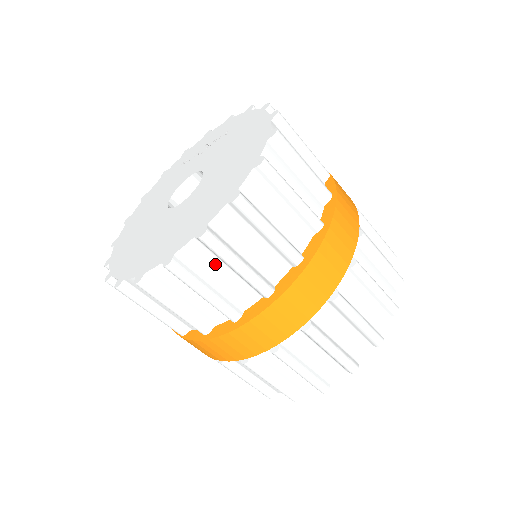
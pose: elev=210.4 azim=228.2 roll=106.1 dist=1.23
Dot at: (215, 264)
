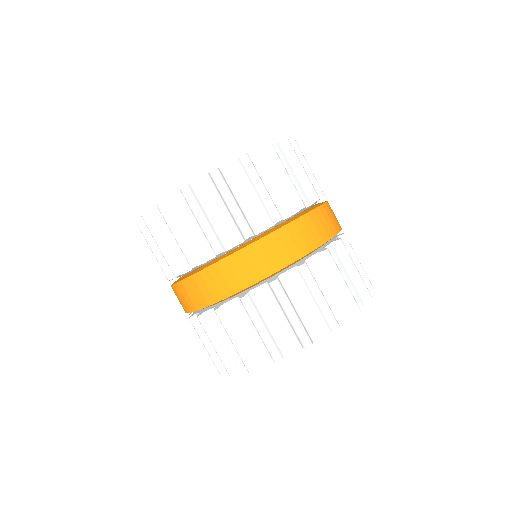
Dot at: occluded
